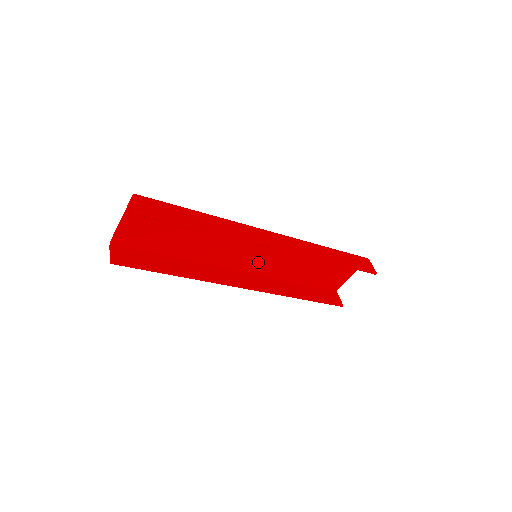
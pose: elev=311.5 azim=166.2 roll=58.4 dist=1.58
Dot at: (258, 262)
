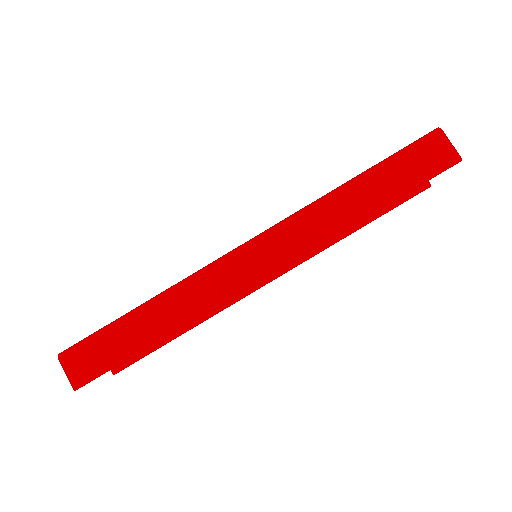
Dot at: occluded
